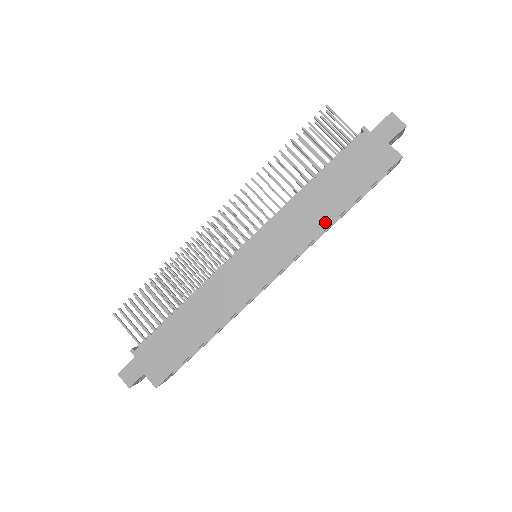
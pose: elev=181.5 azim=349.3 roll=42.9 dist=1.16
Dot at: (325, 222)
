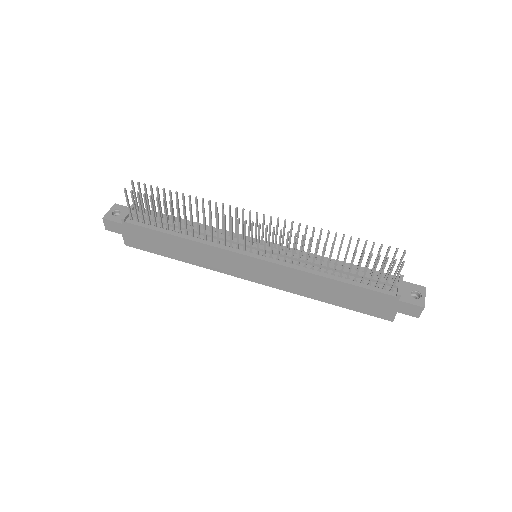
Dot at: (312, 296)
